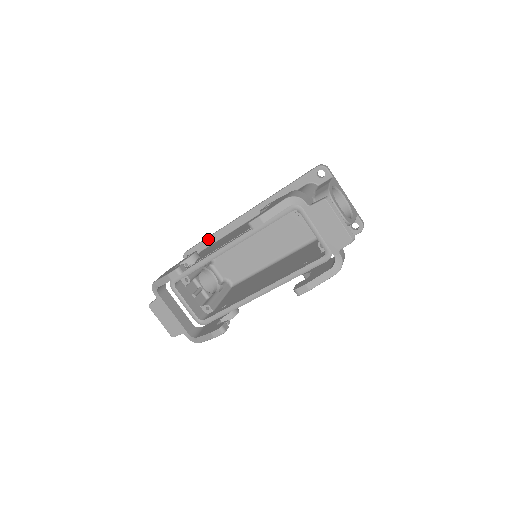
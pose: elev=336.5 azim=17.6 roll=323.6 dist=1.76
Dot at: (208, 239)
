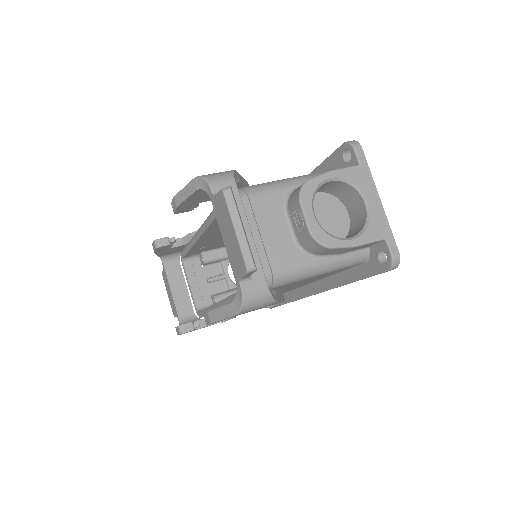
Dot at: occluded
